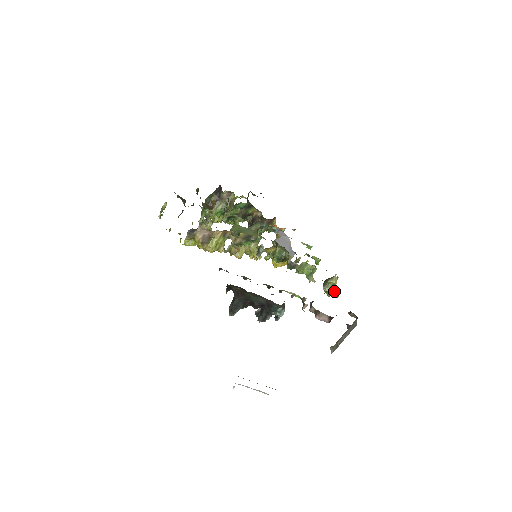
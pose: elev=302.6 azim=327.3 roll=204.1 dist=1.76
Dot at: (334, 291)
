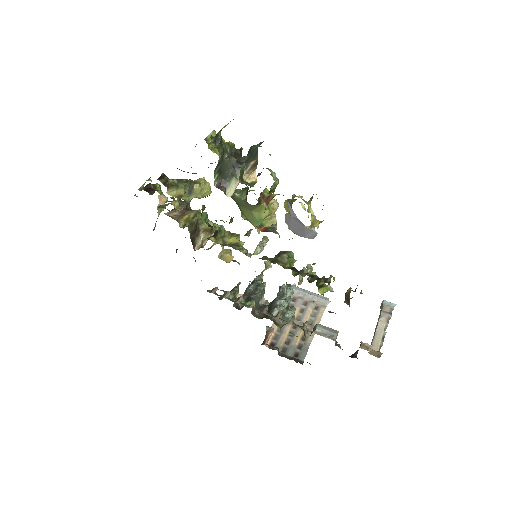
Dot at: occluded
